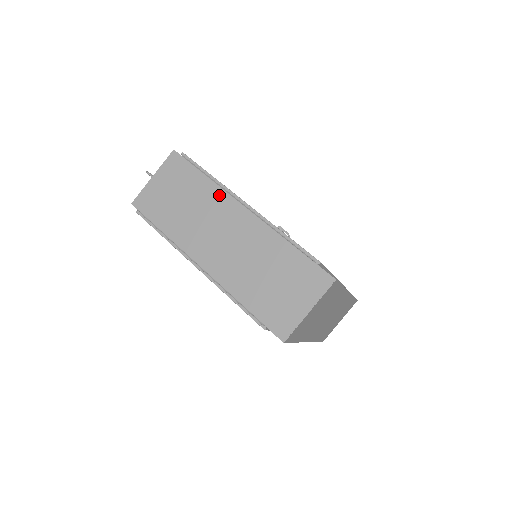
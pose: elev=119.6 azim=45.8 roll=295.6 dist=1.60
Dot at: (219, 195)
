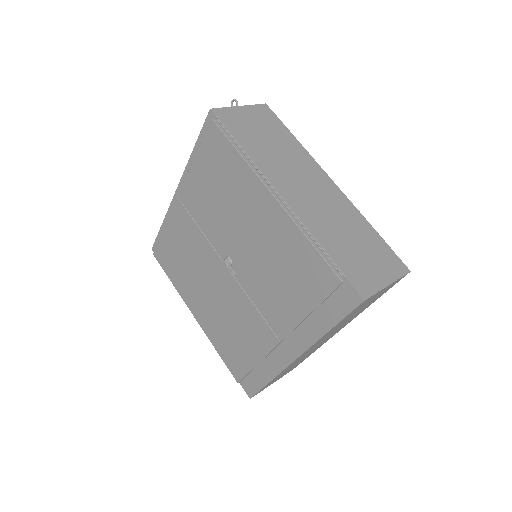
Dot at: (307, 157)
